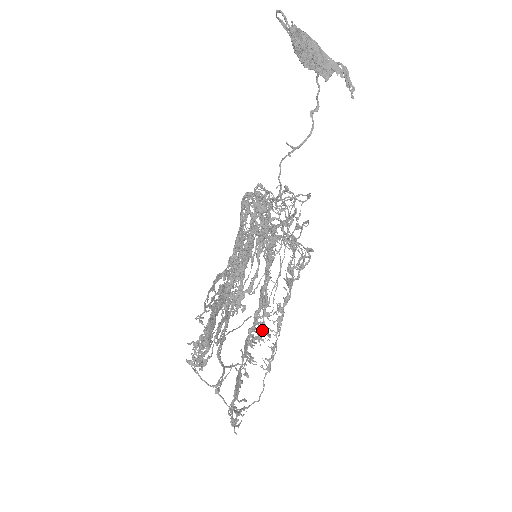
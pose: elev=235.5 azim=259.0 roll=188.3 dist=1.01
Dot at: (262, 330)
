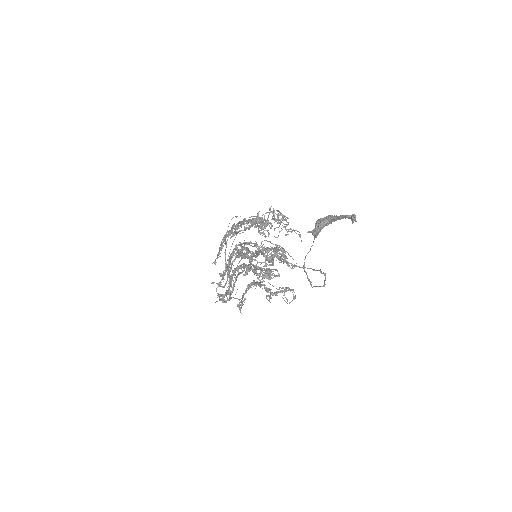
Dot at: occluded
